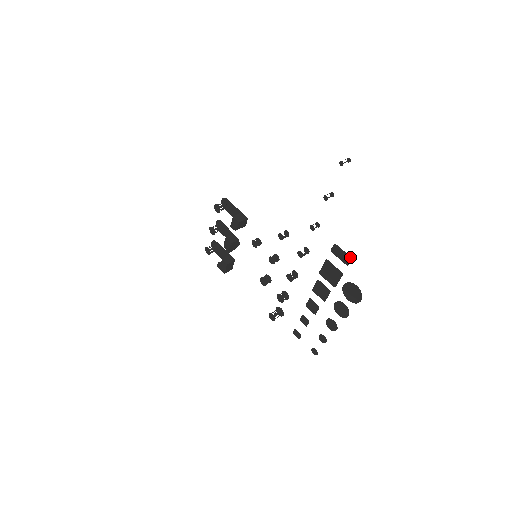
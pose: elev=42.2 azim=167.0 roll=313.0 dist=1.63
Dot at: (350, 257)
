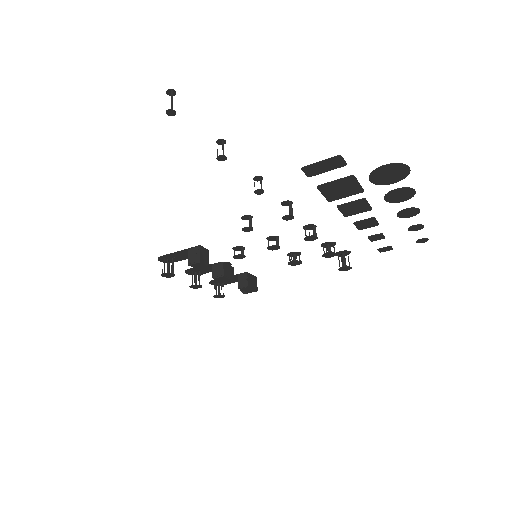
Dot at: (336, 157)
